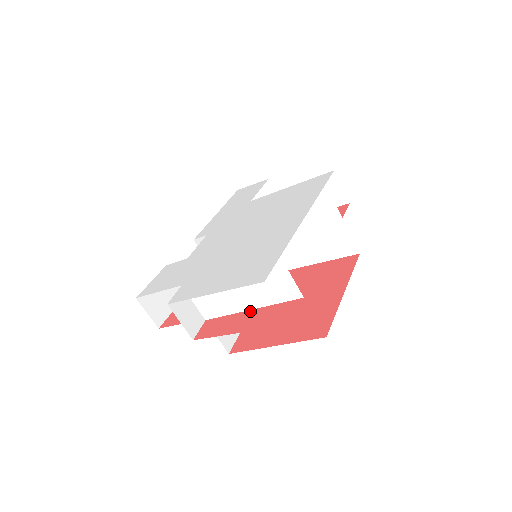
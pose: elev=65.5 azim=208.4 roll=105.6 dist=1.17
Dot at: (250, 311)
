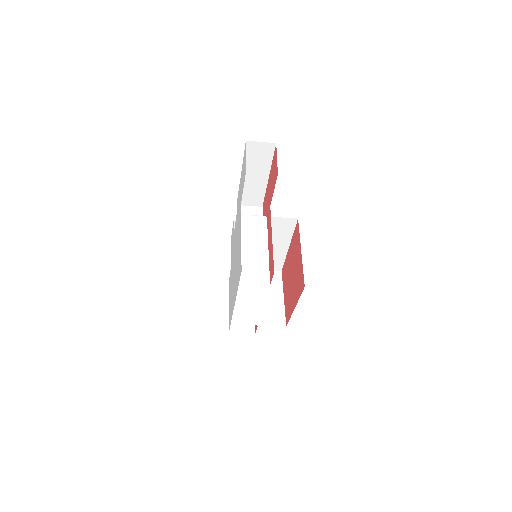
Dot at: (256, 297)
